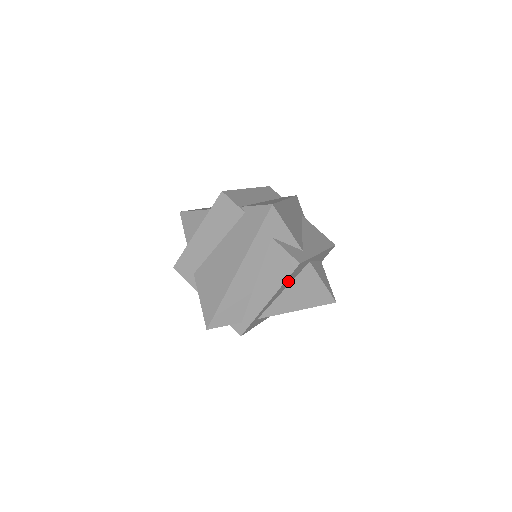
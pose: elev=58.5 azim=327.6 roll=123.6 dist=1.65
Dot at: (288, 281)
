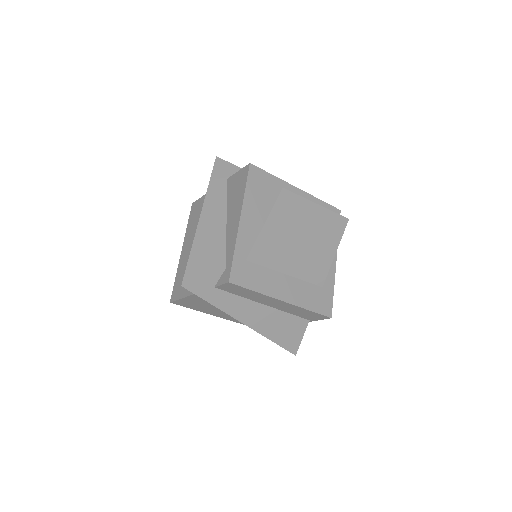
Dot at: (258, 199)
